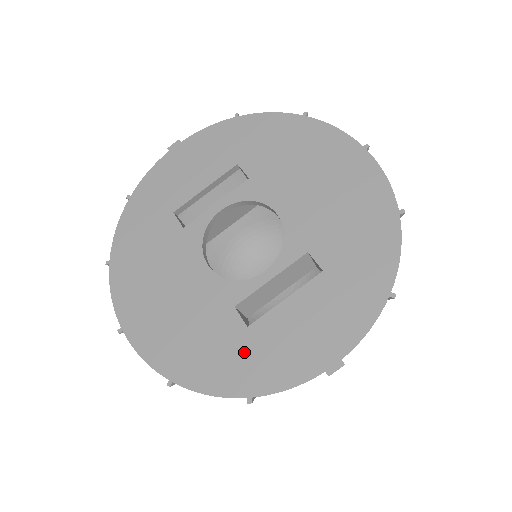
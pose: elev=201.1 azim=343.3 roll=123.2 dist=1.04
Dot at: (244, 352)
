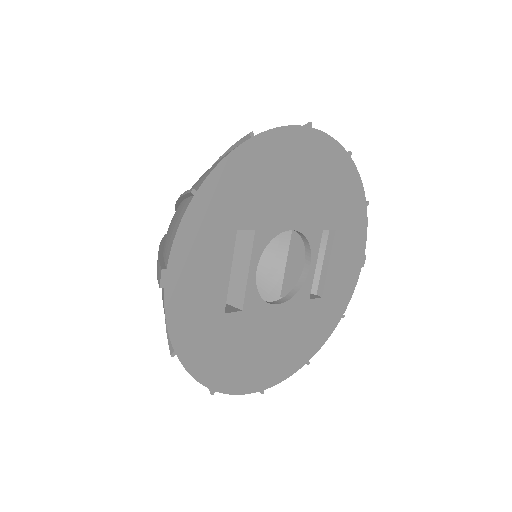
Dot at: (329, 307)
